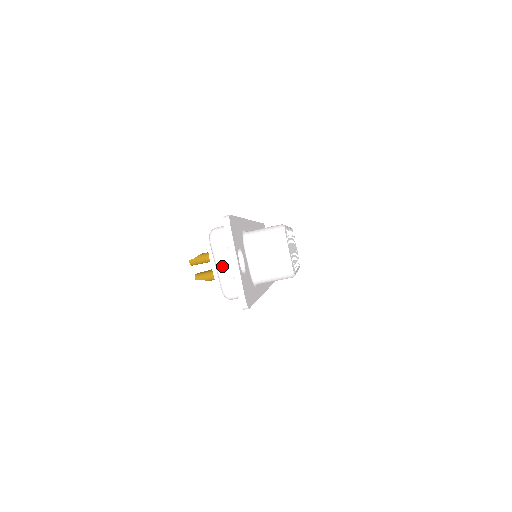
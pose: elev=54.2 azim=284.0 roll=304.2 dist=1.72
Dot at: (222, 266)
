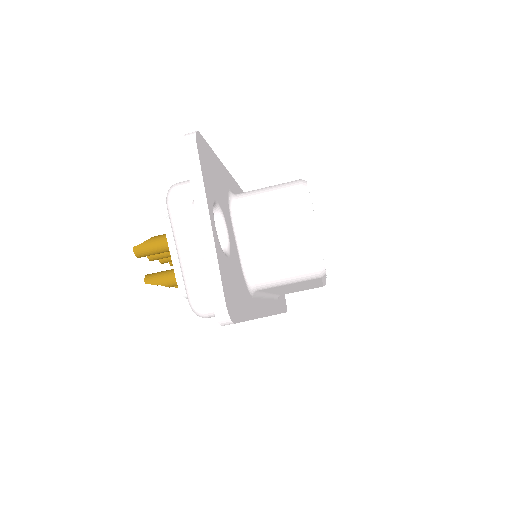
Dot at: (188, 250)
